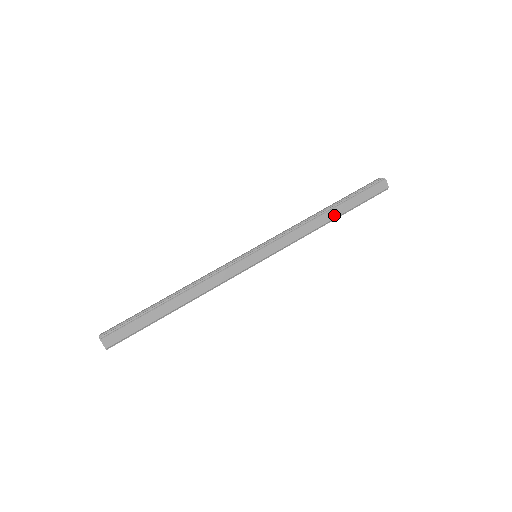
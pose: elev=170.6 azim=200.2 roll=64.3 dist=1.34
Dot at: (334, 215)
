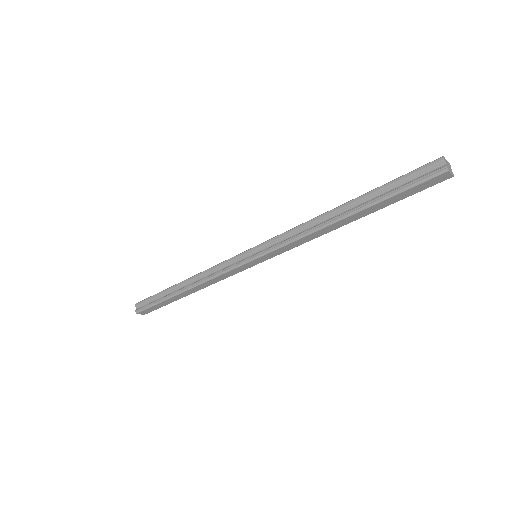
Dot at: (353, 219)
